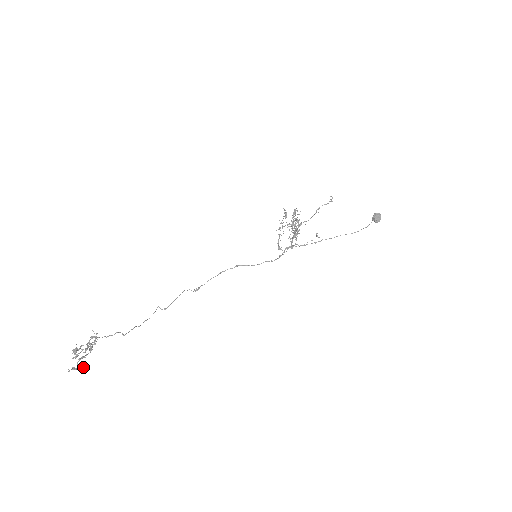
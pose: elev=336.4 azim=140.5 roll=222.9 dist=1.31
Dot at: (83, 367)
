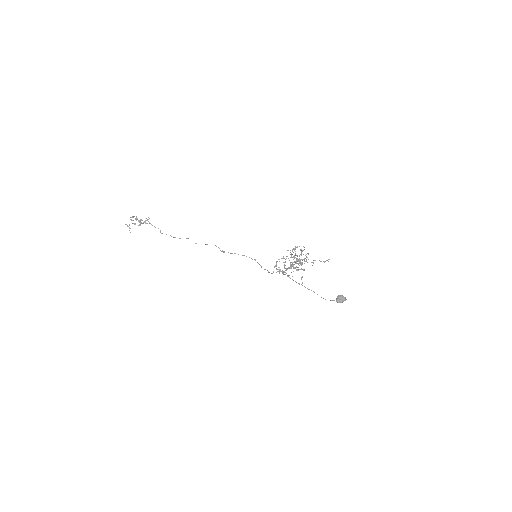
Dot at: occluded
